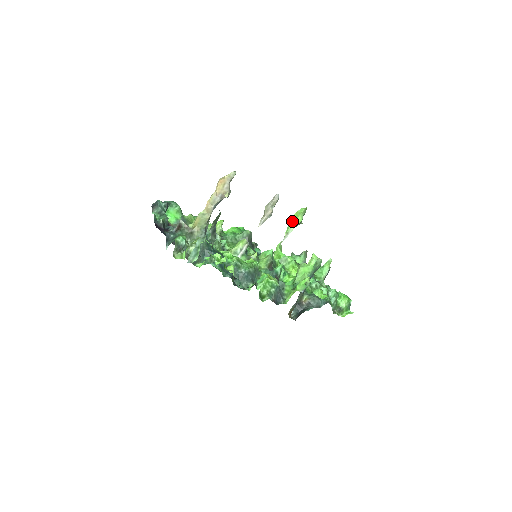
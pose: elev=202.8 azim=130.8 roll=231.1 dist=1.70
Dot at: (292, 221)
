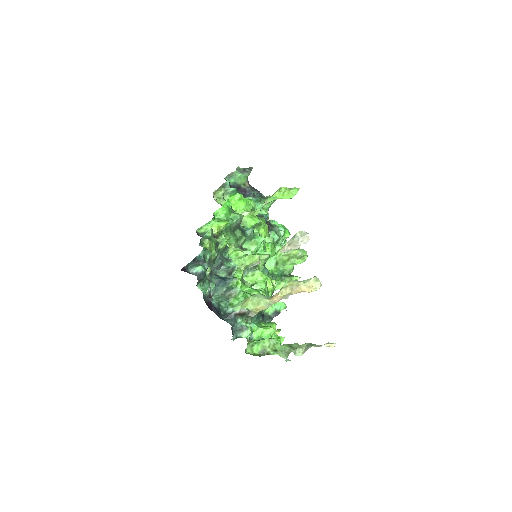
Dot at: (281, 198)
